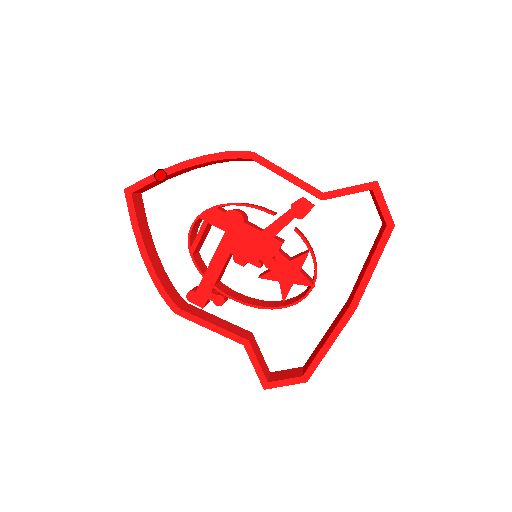
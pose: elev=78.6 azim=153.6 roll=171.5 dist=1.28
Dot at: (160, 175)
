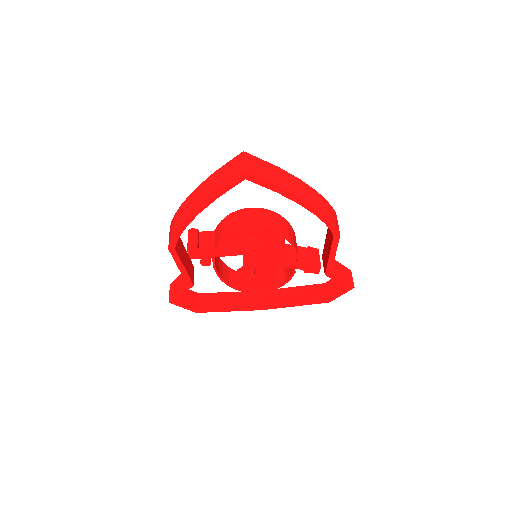
Dot at: (280, 191)
